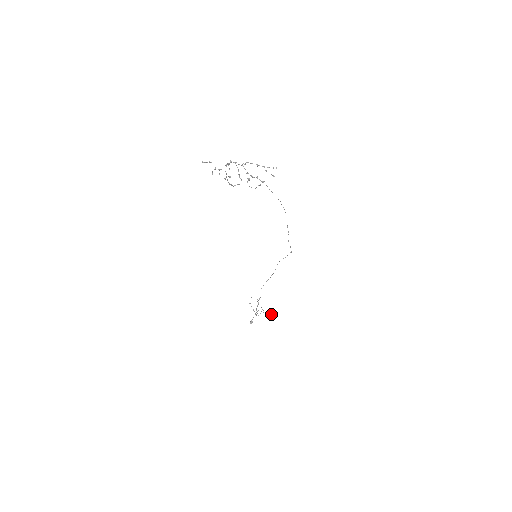
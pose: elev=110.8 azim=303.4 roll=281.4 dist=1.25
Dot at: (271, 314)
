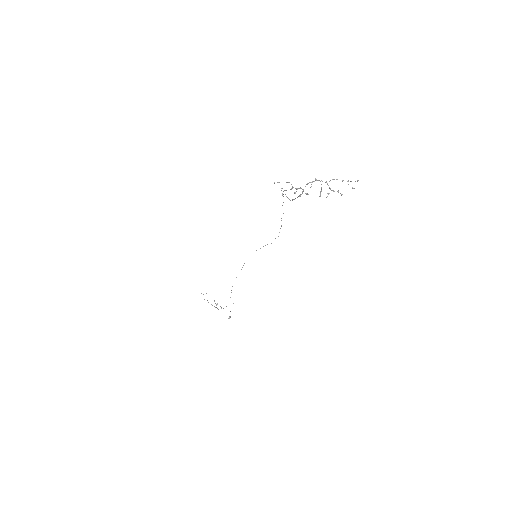
Dot at: occluded
